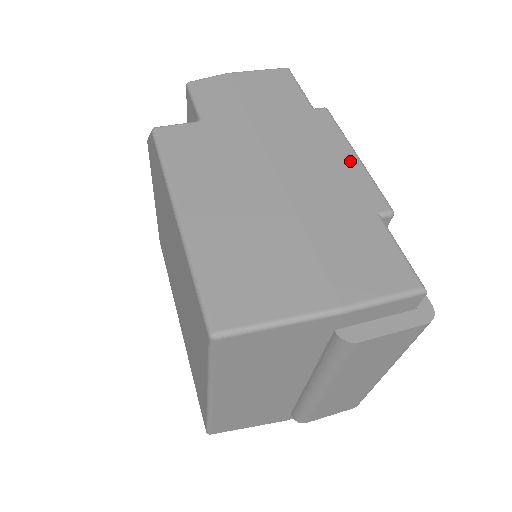
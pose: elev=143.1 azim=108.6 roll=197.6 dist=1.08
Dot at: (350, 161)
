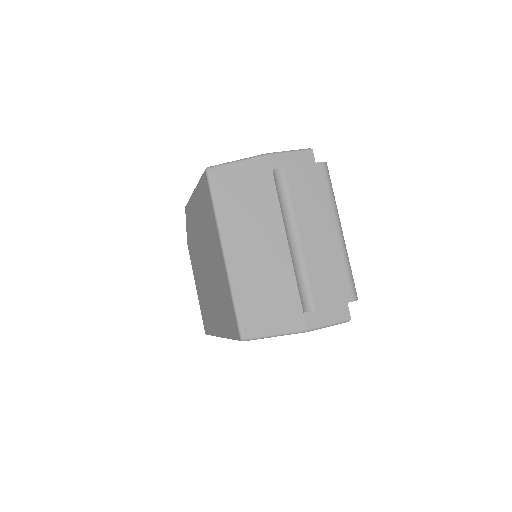
Dot at: occluded
